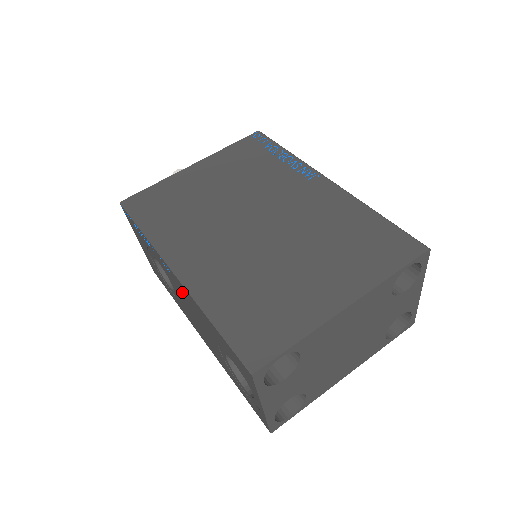
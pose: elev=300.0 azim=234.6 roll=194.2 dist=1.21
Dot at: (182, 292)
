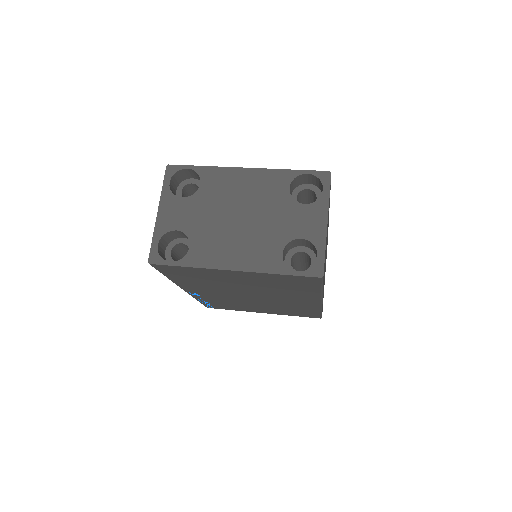
Dot at: occluded
